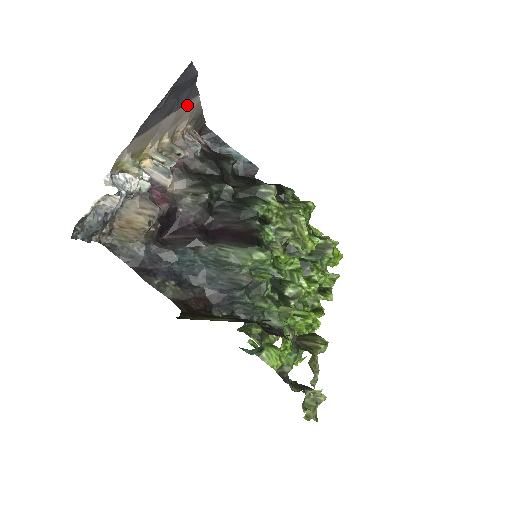
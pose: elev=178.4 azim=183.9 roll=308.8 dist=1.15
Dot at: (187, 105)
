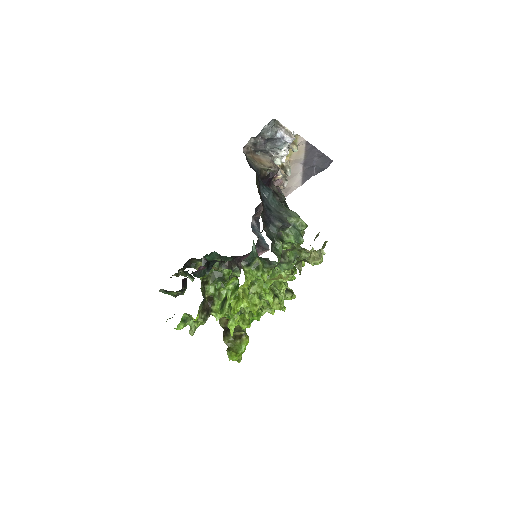
Dot at: (298, 180)
